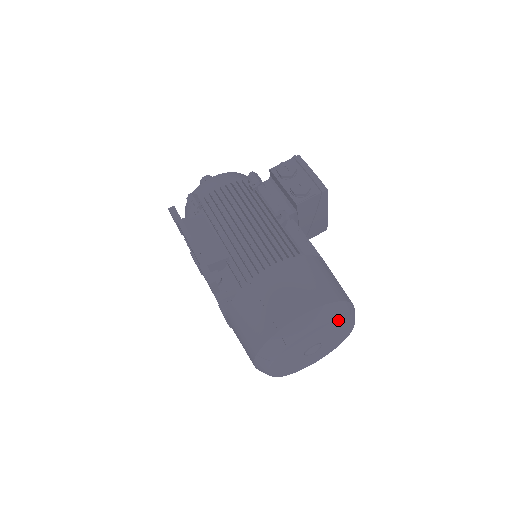
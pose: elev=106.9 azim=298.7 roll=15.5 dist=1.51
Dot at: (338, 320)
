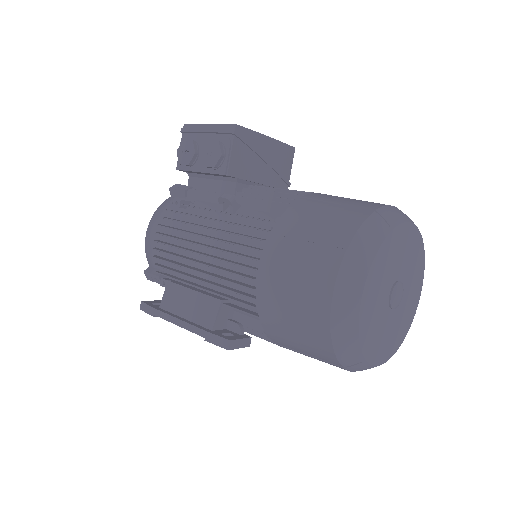
Dot at: (379, 250)
